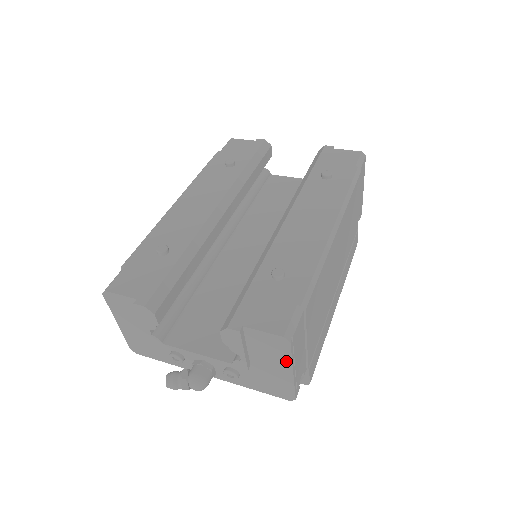
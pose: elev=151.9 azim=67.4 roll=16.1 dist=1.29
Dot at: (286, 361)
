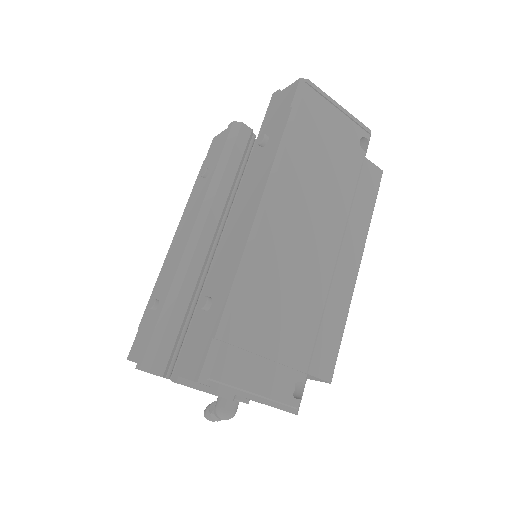
Dot at: (234, 394)
